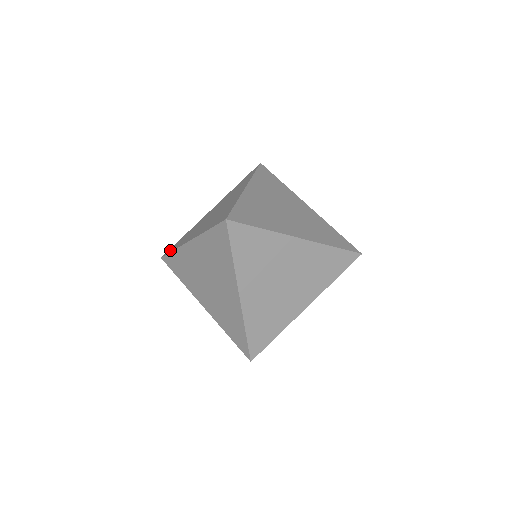
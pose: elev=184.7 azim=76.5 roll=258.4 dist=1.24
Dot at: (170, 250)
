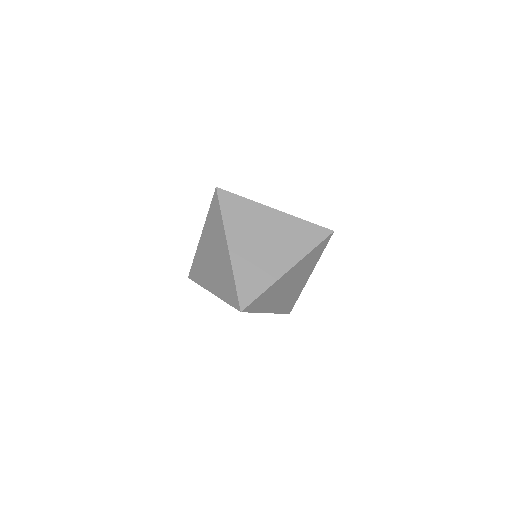
Dot at: occluded
